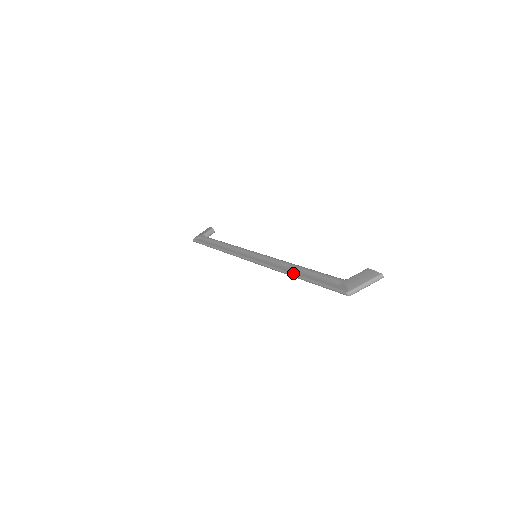
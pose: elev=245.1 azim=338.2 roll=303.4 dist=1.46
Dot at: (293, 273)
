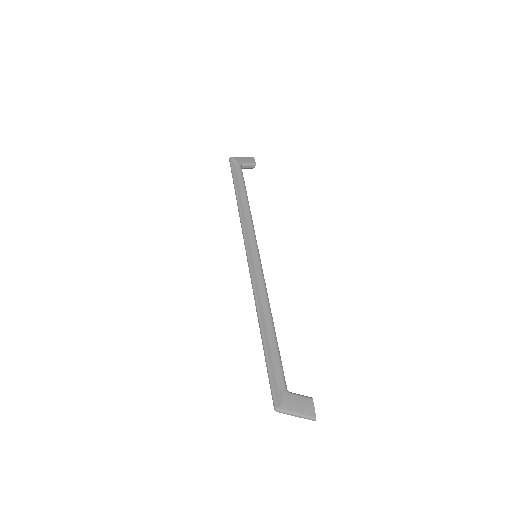
Dot at: (262, 325)
